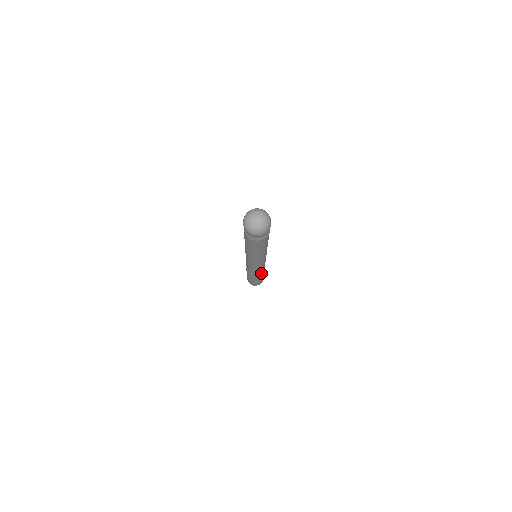
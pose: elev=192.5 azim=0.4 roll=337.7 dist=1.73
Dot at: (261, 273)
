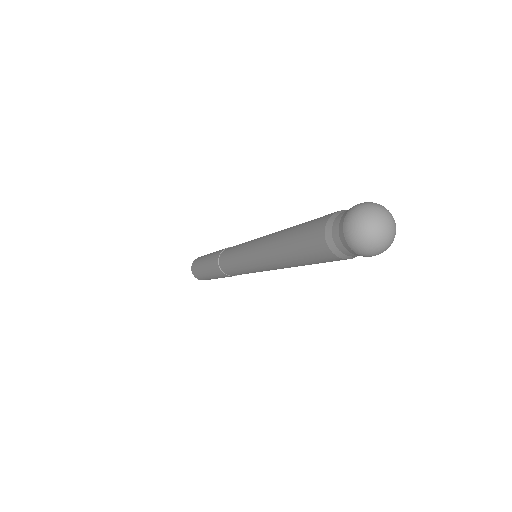
Dot at: occluded
